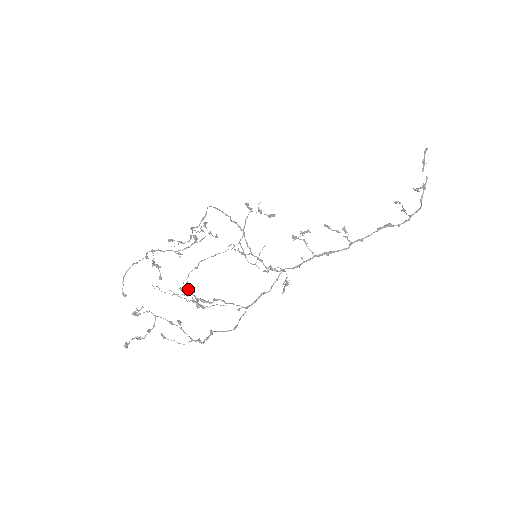
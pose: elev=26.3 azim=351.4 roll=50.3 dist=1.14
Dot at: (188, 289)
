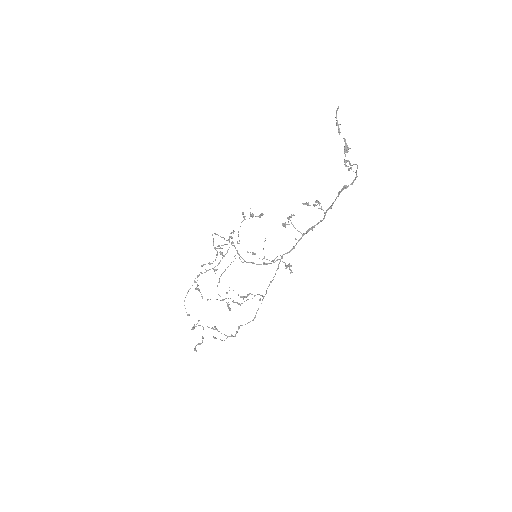
Dot at: (233, 290)
